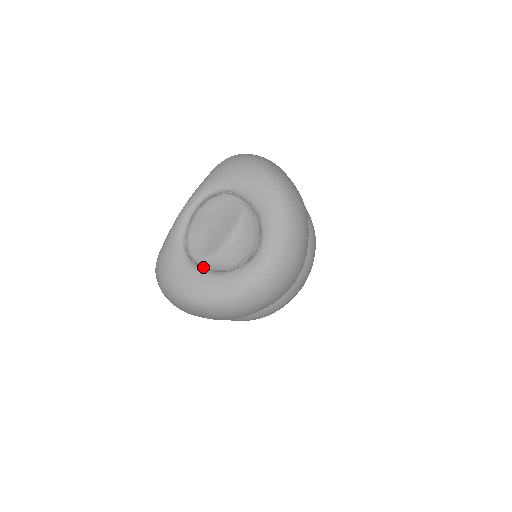
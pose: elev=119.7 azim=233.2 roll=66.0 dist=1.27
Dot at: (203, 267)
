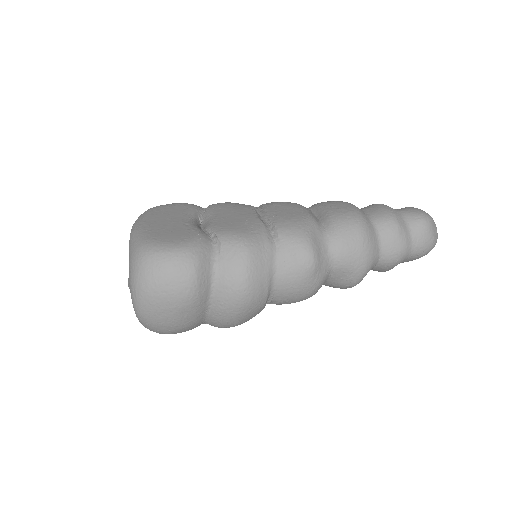
Dot at: occluded
